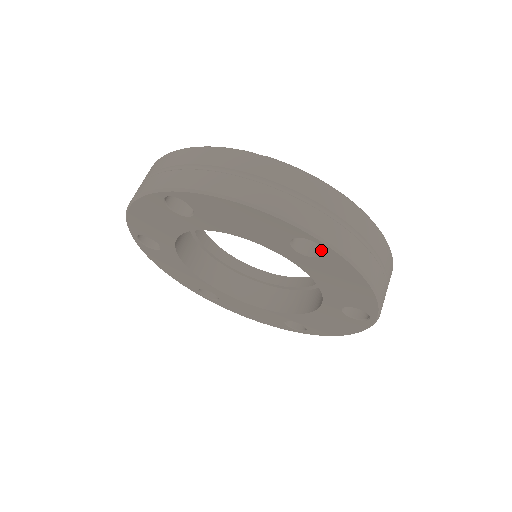
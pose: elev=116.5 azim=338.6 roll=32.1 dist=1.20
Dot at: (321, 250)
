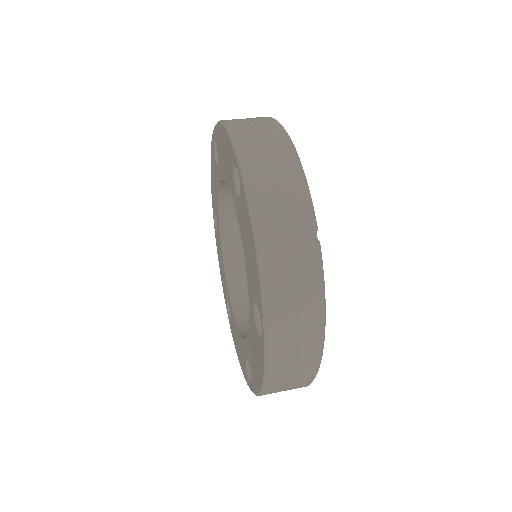
Dot at: occluded
